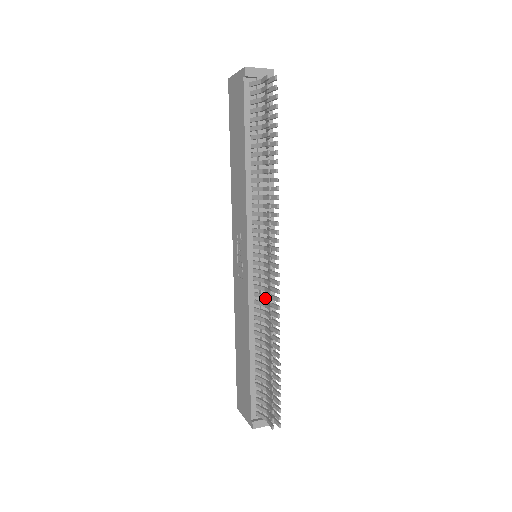
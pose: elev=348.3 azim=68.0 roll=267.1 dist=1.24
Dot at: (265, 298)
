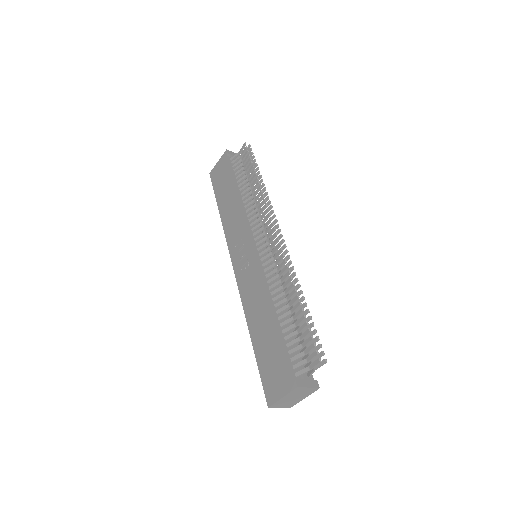
Dot at: (276, 263)
